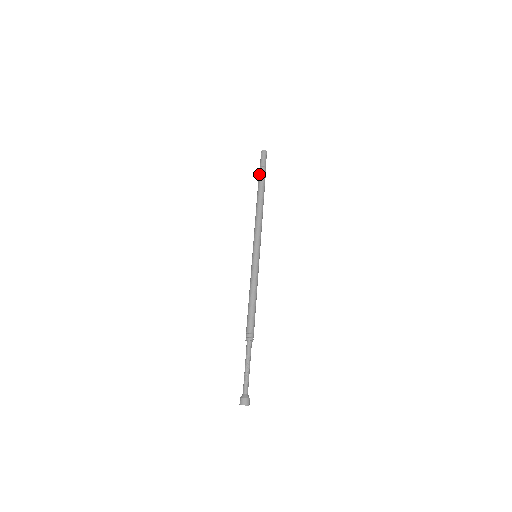
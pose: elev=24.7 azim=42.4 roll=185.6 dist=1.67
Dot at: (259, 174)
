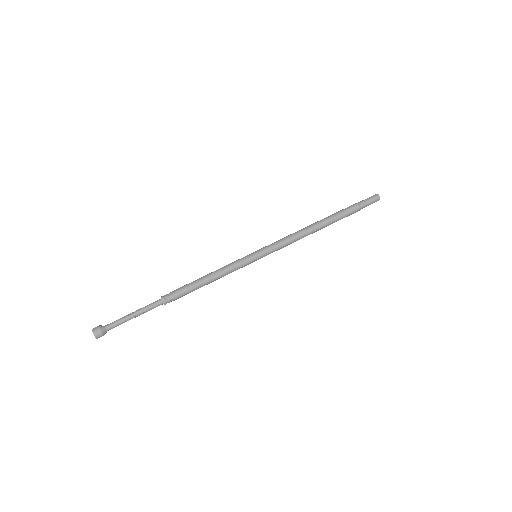
Dot at: (351, 209)
